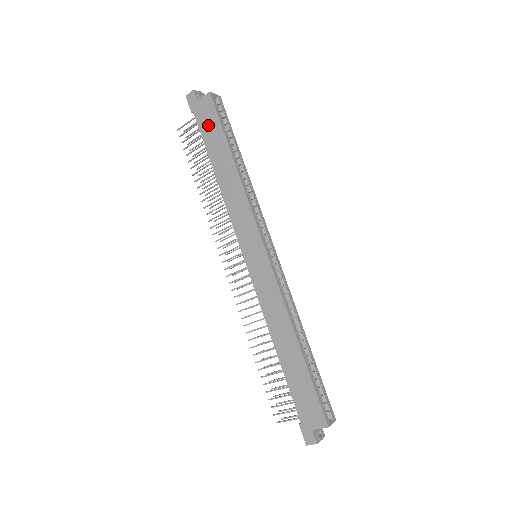
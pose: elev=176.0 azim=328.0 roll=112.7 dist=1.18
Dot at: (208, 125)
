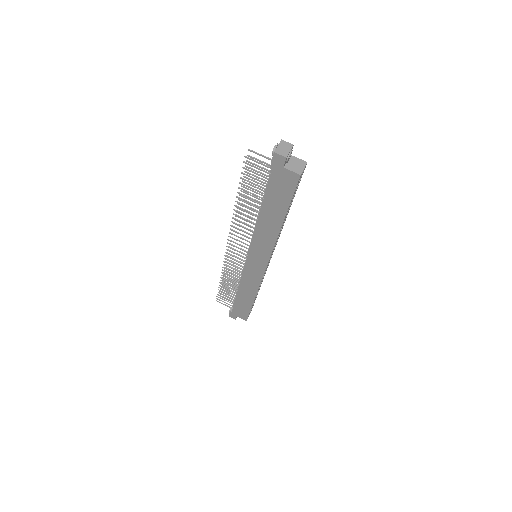
Dot at: (279, 190)
